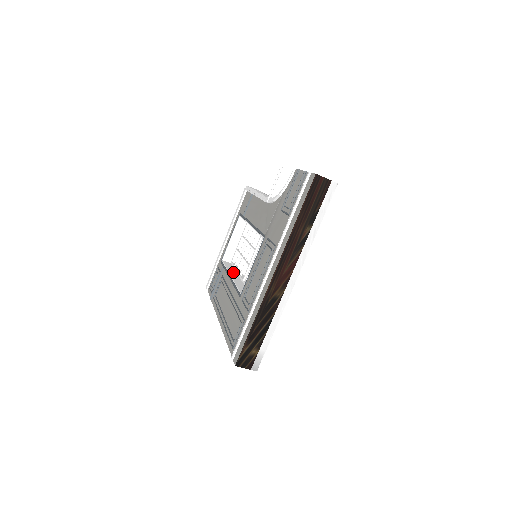
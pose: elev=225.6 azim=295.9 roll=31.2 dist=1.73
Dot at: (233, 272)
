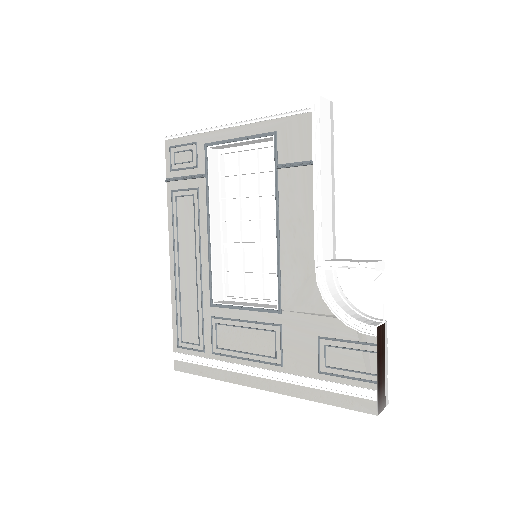
Dot at: (215, 206)
